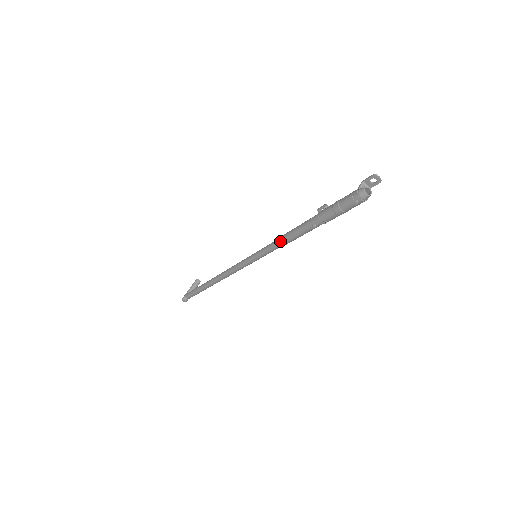
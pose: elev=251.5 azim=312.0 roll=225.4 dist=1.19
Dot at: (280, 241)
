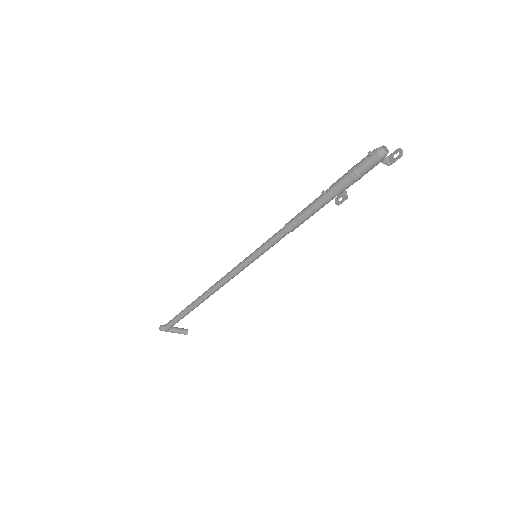
Dot at: (286, 223)
